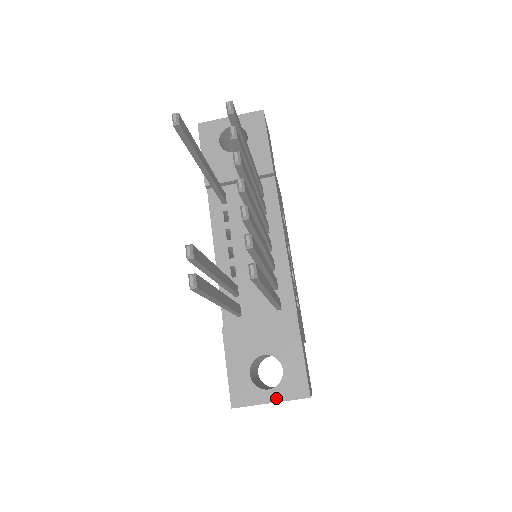
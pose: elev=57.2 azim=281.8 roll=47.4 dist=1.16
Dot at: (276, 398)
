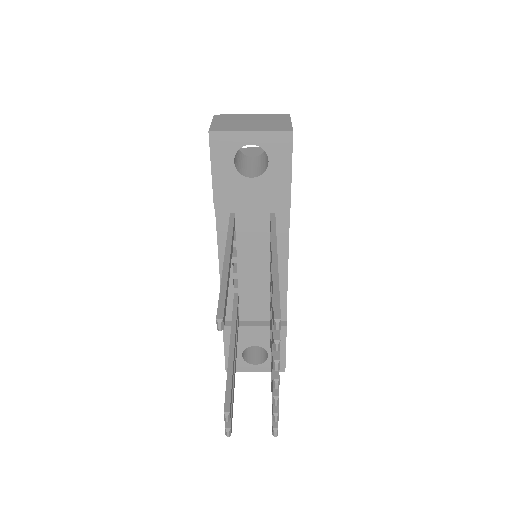
Dot at: (260, 370)
